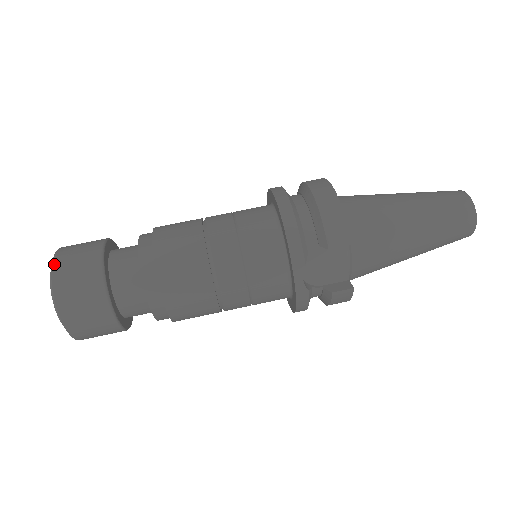
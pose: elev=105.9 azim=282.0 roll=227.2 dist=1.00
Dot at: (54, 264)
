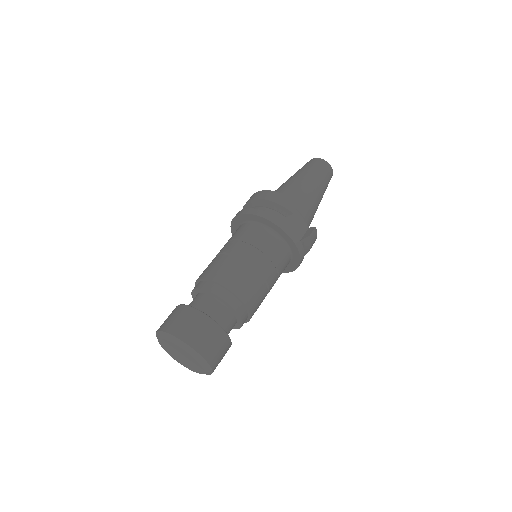
Dot at: (170, 332)
